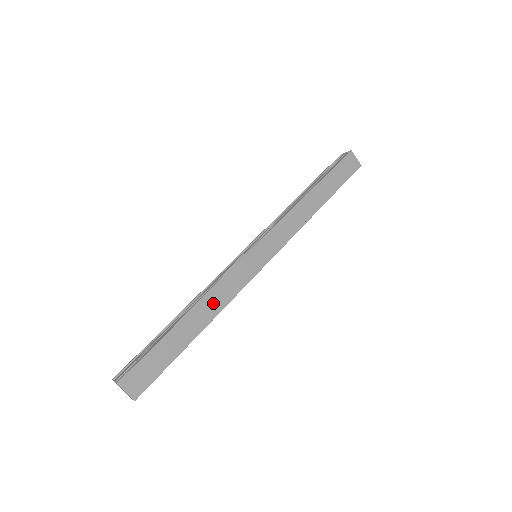
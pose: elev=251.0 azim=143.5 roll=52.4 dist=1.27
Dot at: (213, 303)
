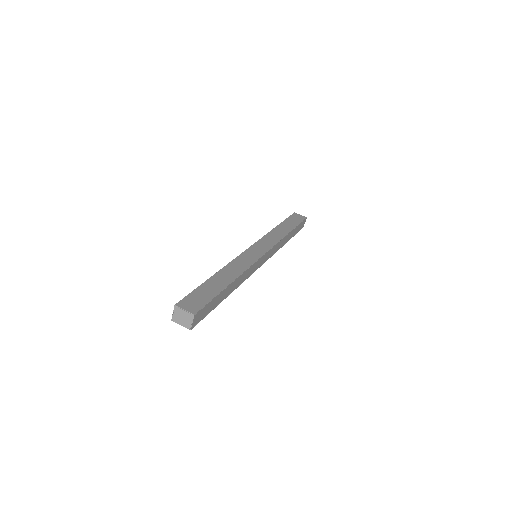
Dot at: (234, 269)
